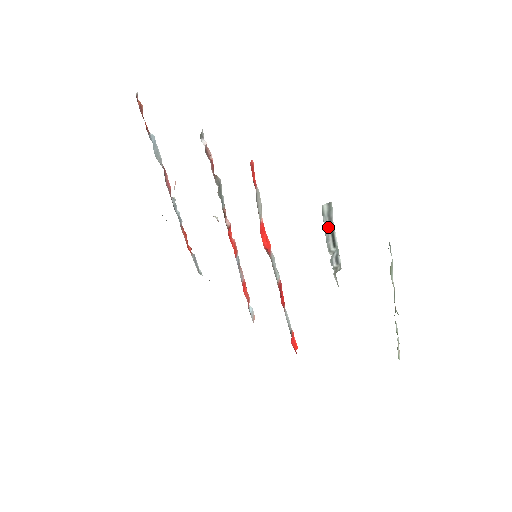
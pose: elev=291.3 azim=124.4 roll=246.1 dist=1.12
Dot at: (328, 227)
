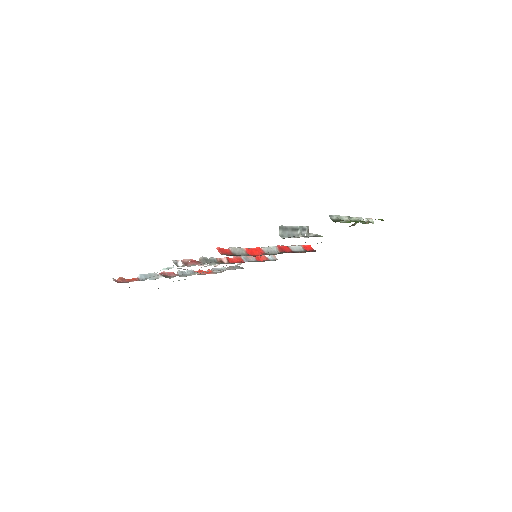
Dot at: (288, 232)
